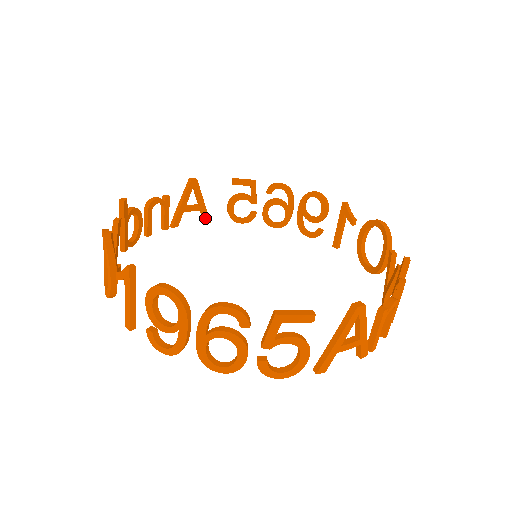
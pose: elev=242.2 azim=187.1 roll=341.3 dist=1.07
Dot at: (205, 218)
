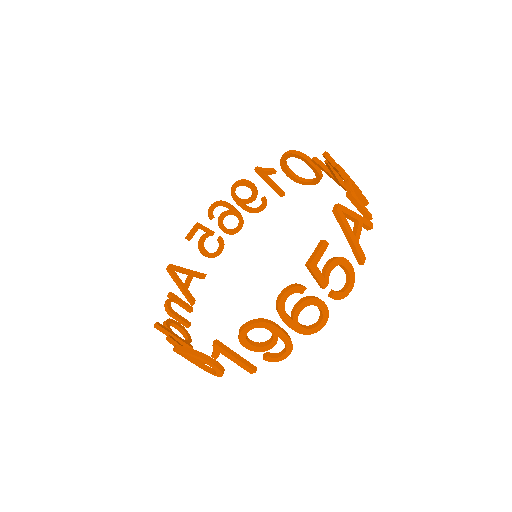
Dot at: (201, 276)
